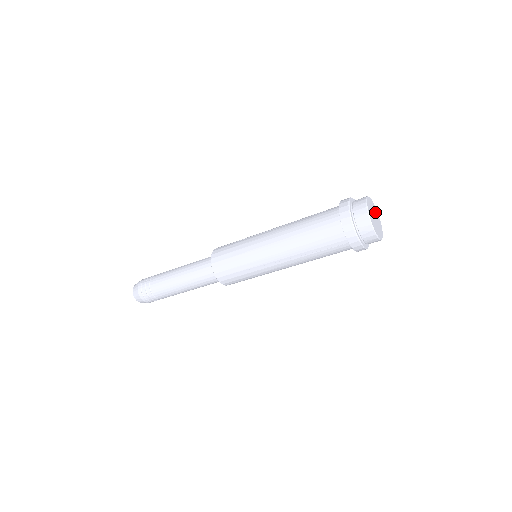
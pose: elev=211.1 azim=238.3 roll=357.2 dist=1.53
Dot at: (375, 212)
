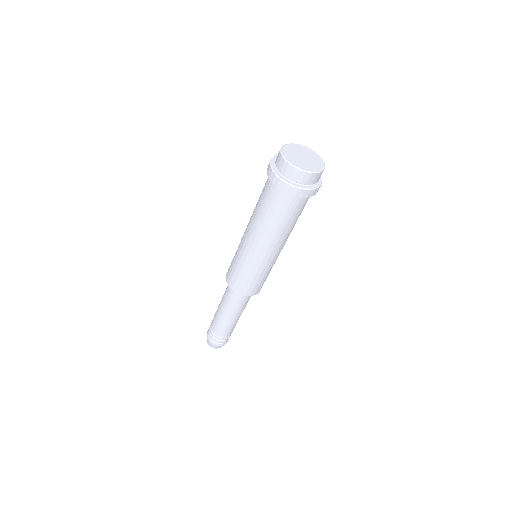
Dot at: (298, 150)
